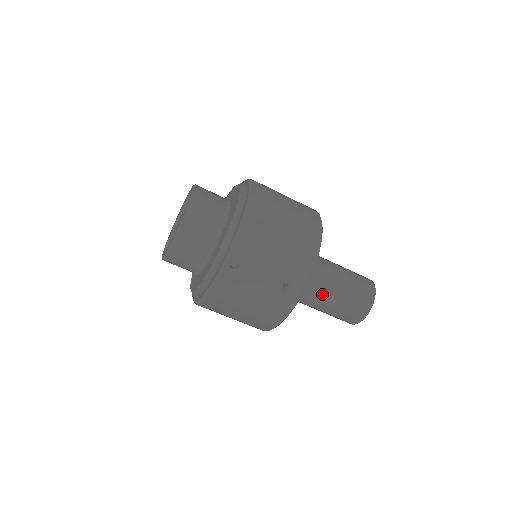
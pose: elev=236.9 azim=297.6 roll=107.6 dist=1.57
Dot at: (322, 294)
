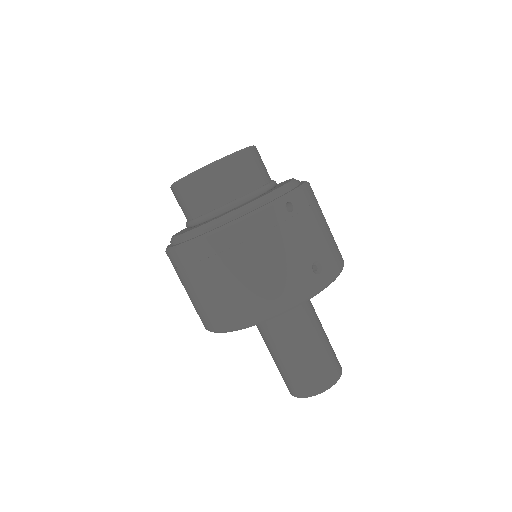
Dot at: (307, 329)
